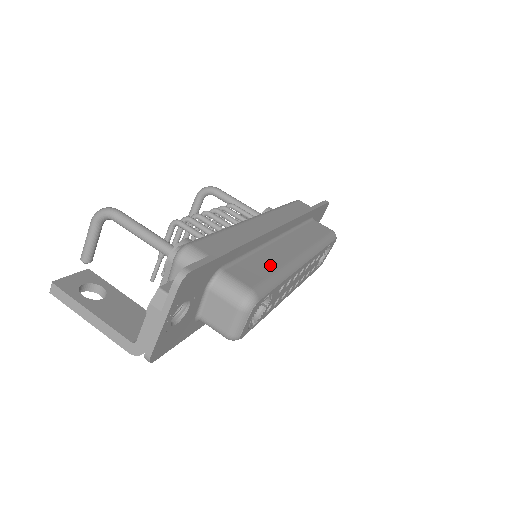
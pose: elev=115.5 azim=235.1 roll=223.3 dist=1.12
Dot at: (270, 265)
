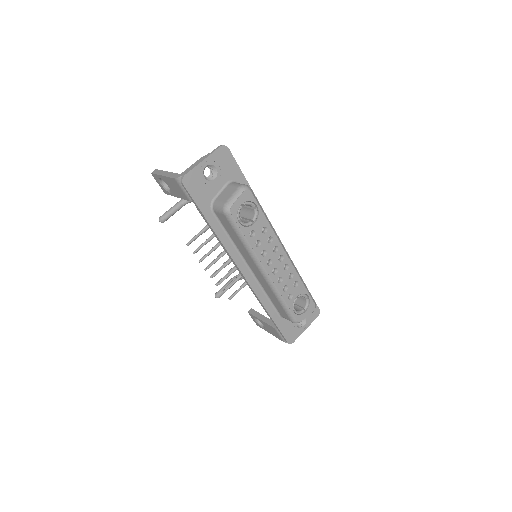
Dot at: occluded
